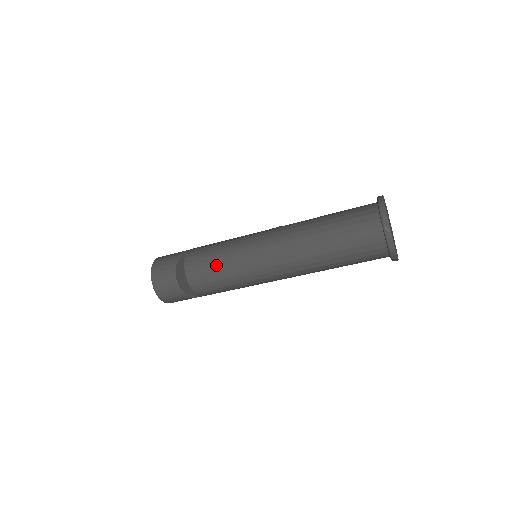
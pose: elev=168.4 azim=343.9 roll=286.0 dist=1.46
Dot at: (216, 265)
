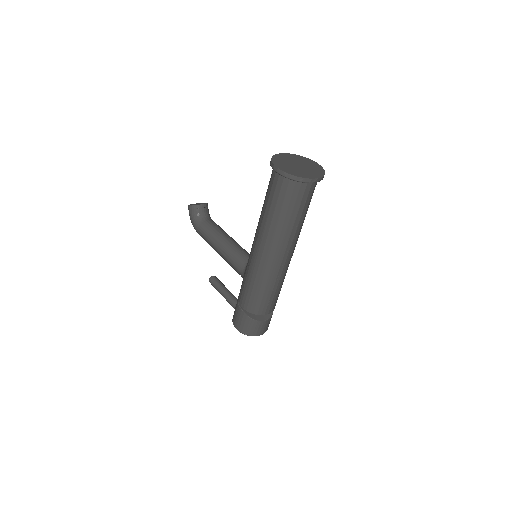
Dot at: (271, 295)
